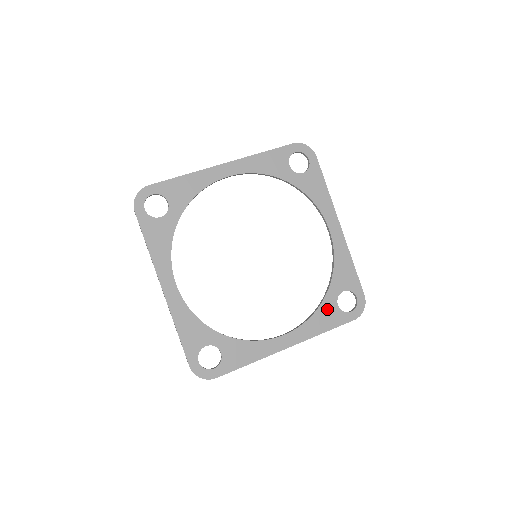
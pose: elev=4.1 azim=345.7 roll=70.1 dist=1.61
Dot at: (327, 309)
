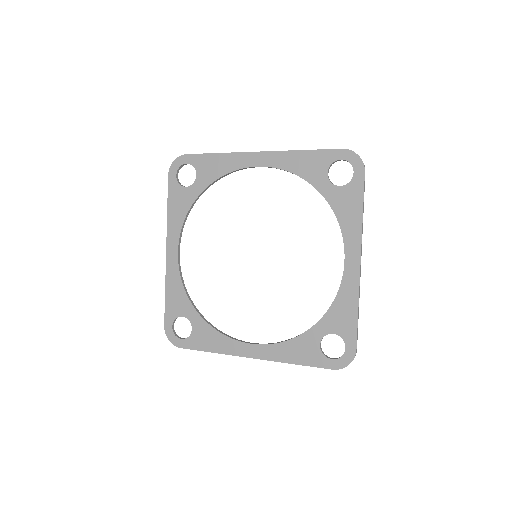
Dot at: (306, 342)
